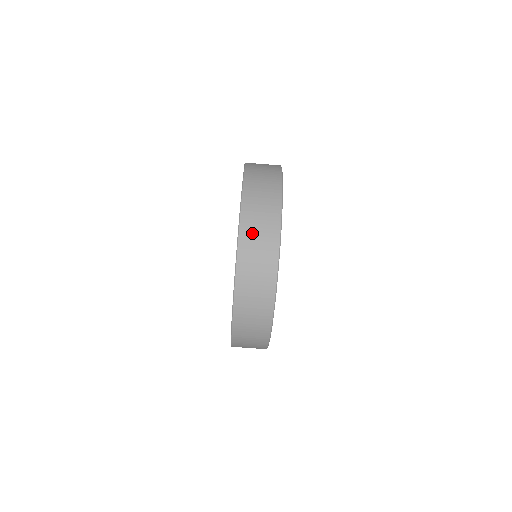
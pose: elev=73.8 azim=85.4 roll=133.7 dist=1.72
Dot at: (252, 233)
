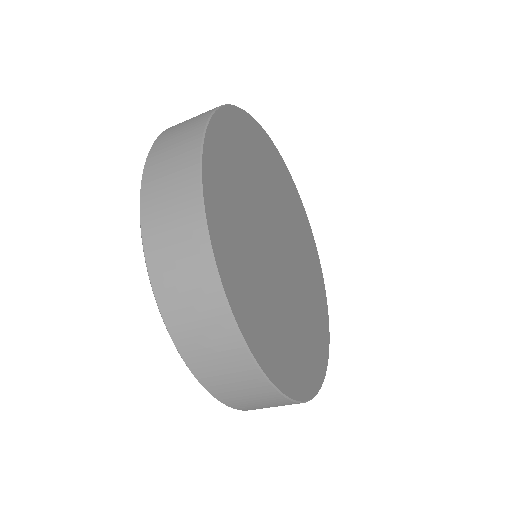
Dot at: occluded
